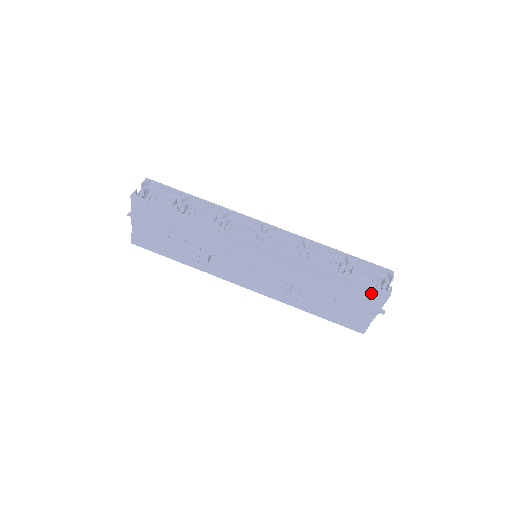
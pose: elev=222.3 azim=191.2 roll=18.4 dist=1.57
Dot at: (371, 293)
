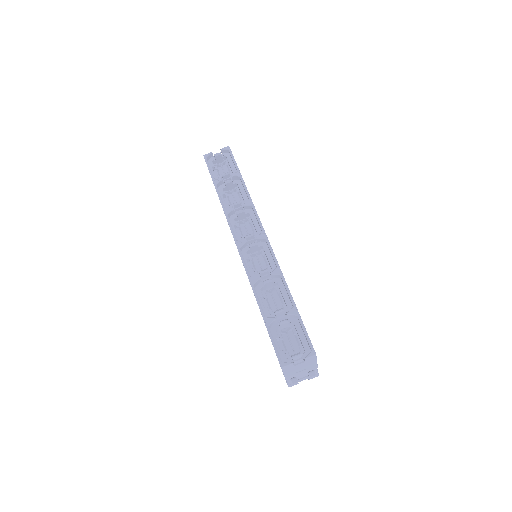
Dot at: occluded
